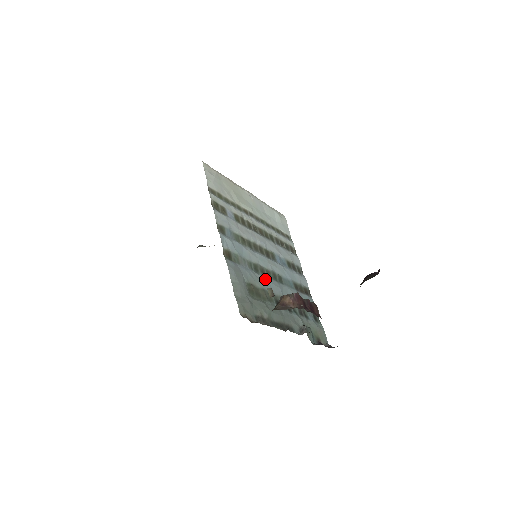
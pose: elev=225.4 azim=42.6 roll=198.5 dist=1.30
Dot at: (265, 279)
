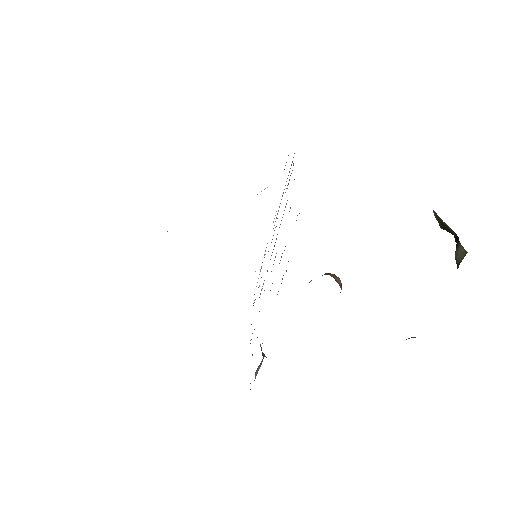
Dot at: occluded
